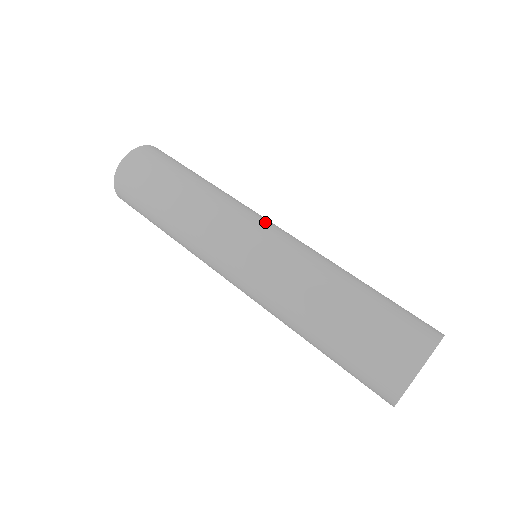
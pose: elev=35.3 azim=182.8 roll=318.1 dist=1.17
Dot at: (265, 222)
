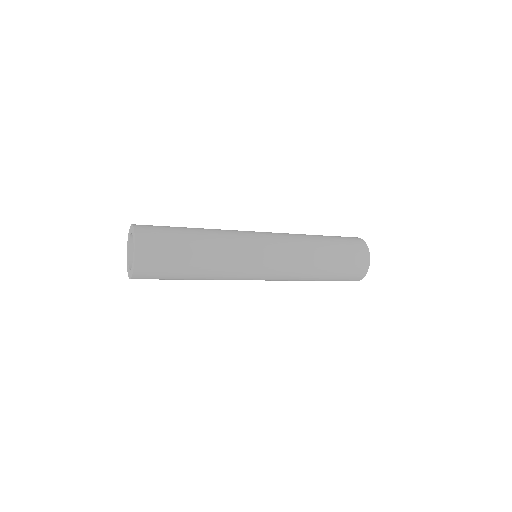
Dot at: occluded
